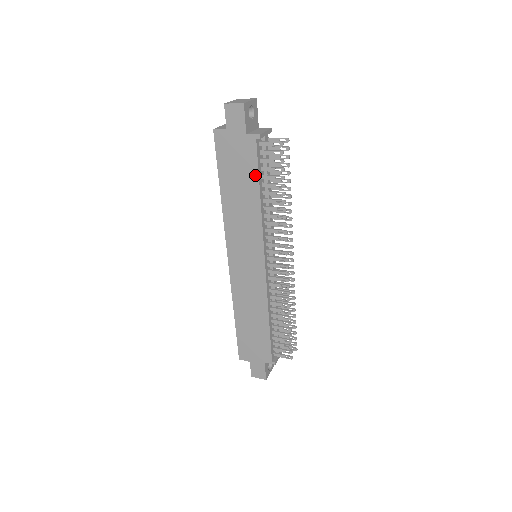
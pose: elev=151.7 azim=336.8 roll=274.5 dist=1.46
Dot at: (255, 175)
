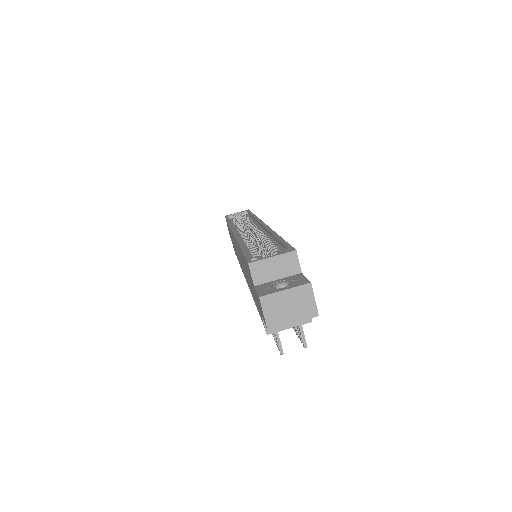
Dot at: (256, 305)
